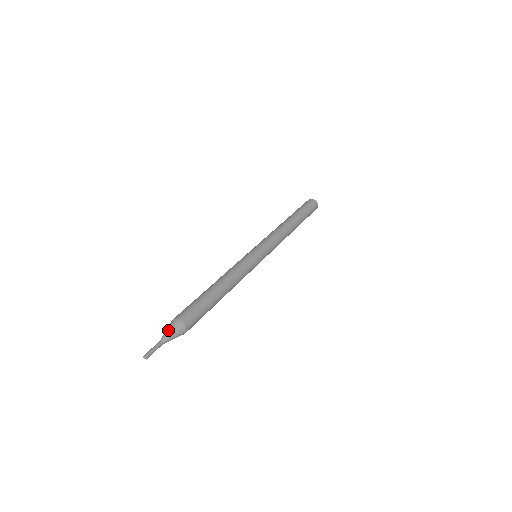
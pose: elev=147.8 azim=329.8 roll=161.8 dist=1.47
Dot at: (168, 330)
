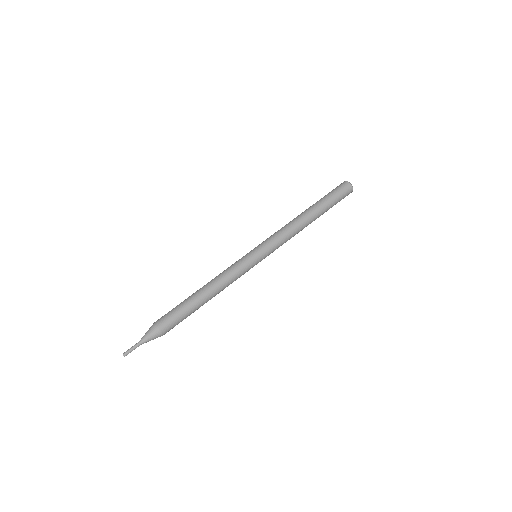
Dot at: (146, 333)
